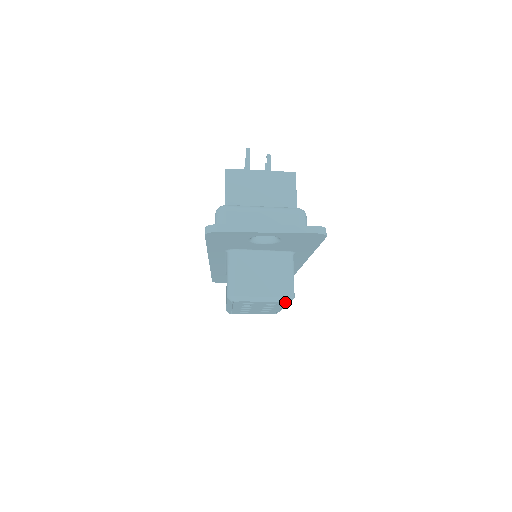
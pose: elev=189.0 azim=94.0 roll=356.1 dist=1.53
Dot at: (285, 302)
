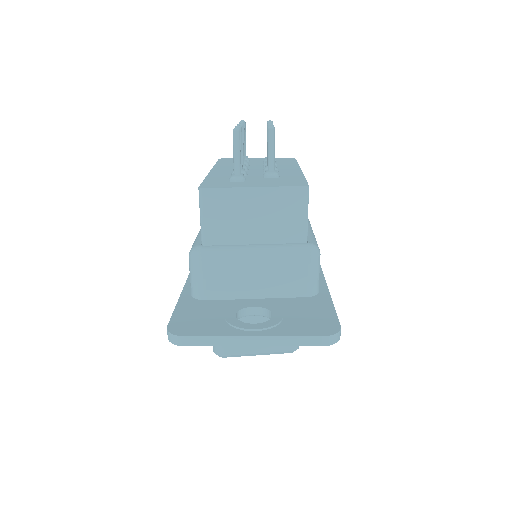
Dot at: occluded
